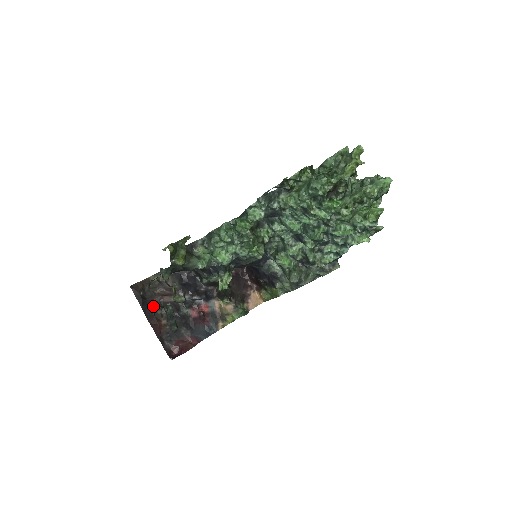
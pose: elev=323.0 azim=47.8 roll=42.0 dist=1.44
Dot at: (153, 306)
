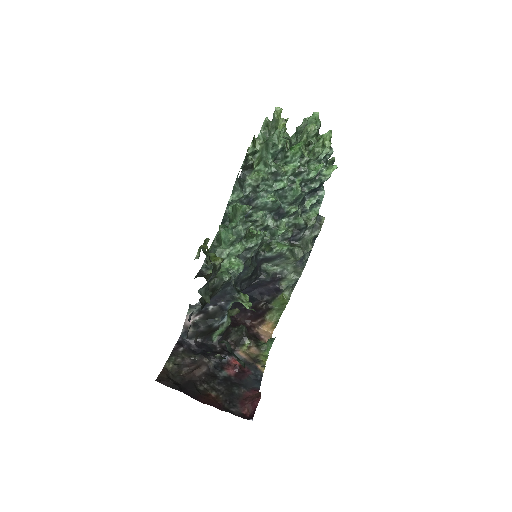
Dot at: (192, 386)
